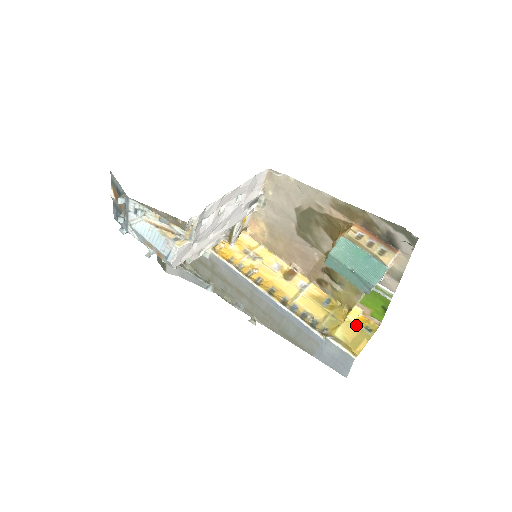
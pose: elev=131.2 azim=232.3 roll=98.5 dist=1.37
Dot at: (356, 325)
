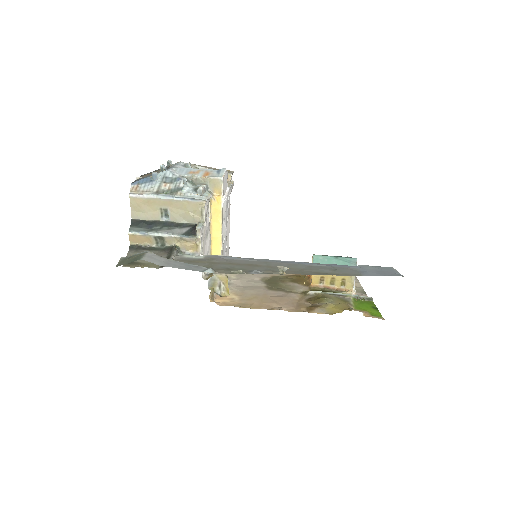
Dot at: occluded
